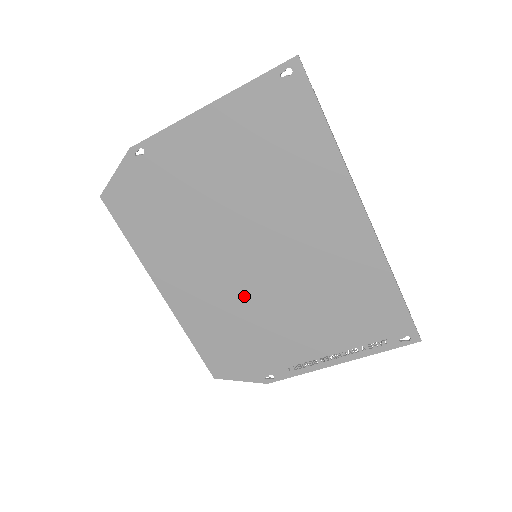
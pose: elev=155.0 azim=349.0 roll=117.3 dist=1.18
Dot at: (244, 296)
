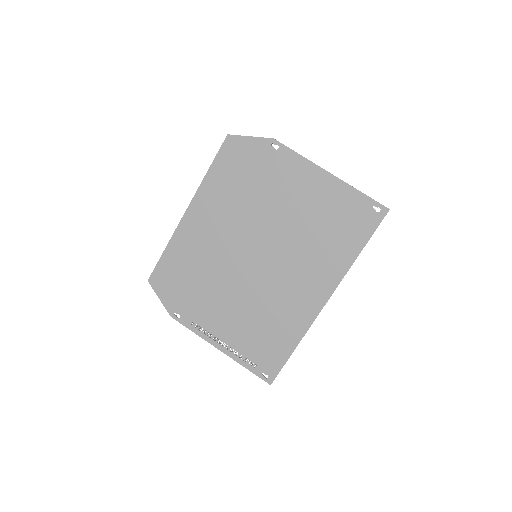
Dot at: (224, 265)
